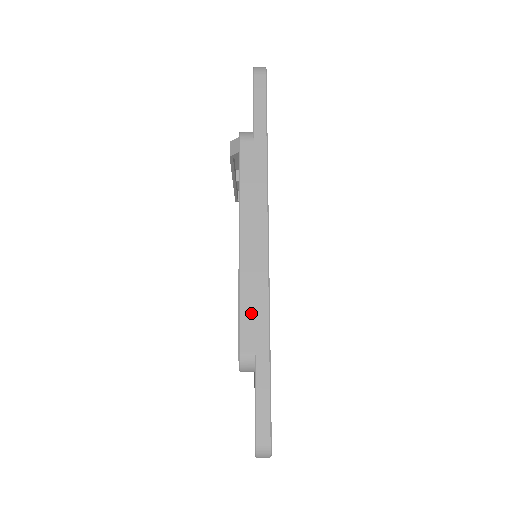
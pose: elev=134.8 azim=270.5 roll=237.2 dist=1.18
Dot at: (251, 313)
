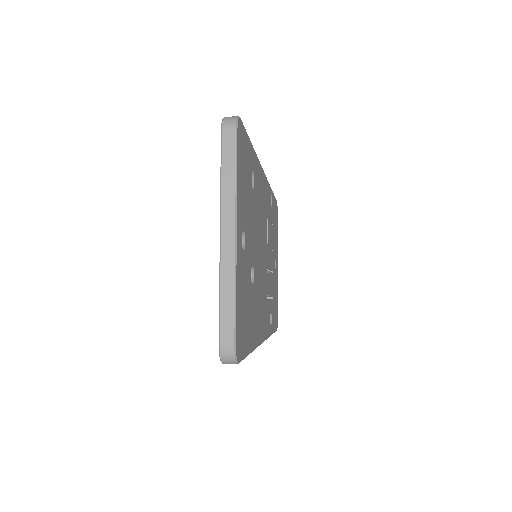
Dot at: occluded
